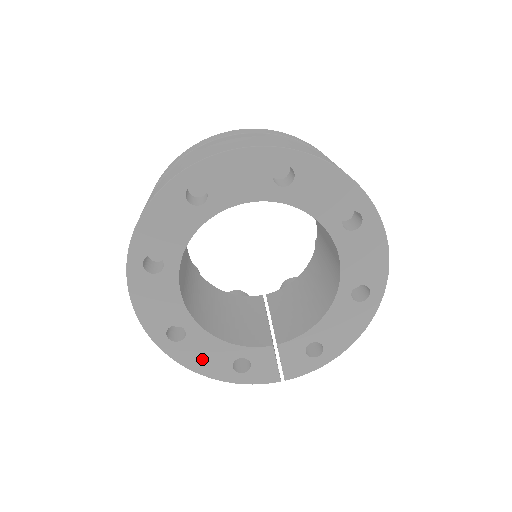
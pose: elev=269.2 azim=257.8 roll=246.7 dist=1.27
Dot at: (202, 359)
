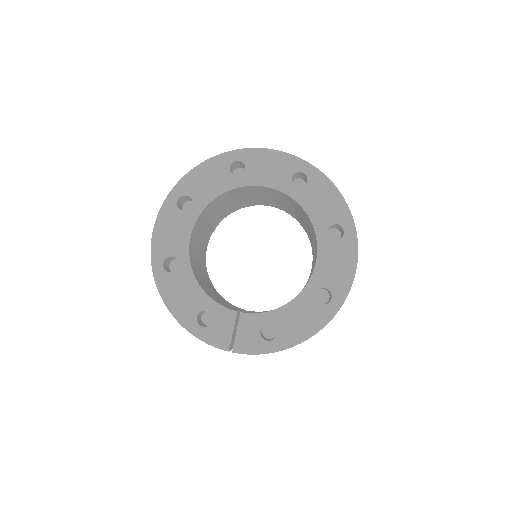
Dot at: (178, 297)
